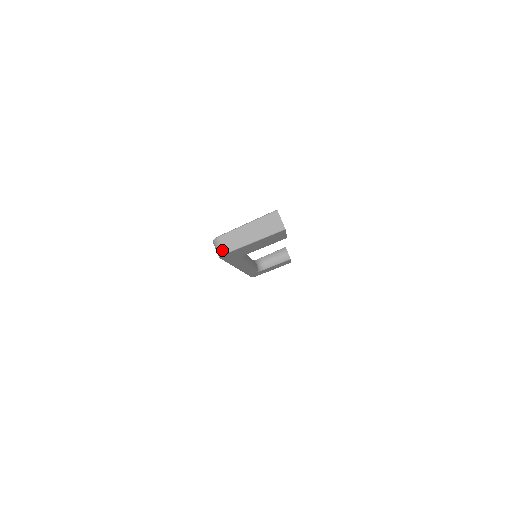
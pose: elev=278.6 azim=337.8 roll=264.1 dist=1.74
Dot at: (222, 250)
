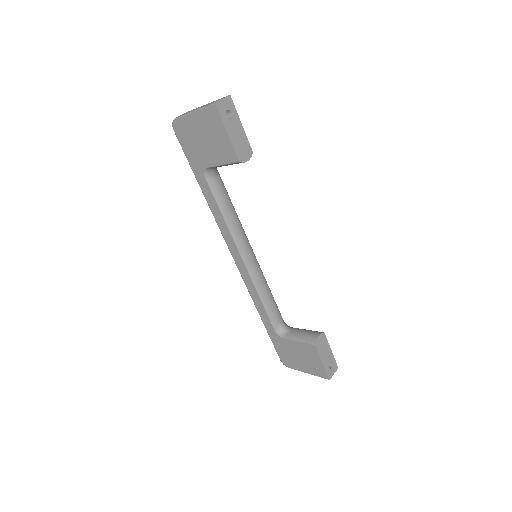
Dot at: occluded
